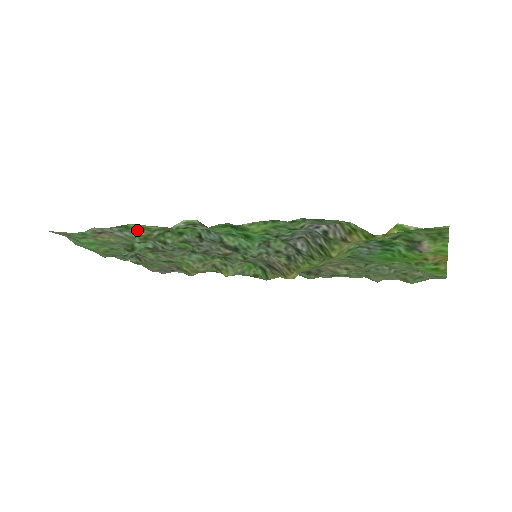
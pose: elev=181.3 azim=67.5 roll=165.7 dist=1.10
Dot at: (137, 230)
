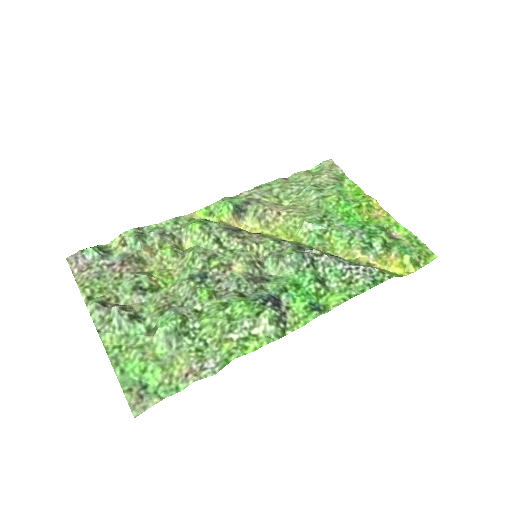
Dot at: (230, 352)
